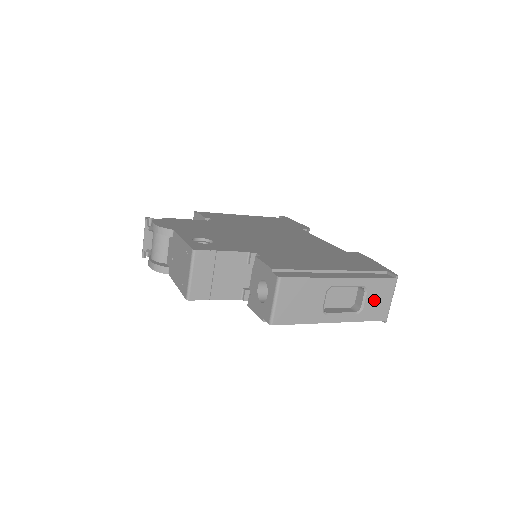
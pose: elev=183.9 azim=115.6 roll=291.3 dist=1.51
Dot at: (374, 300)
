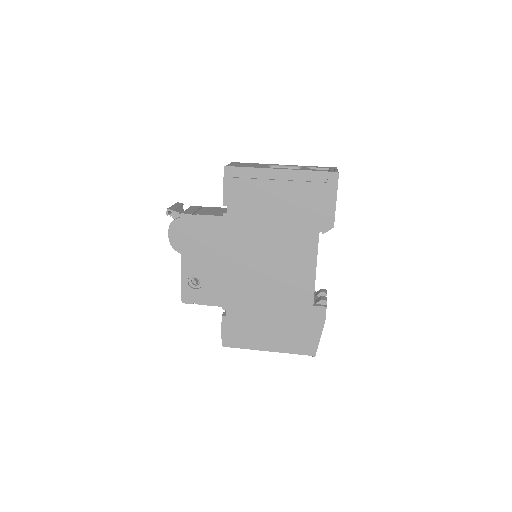
Dot at: occluded
